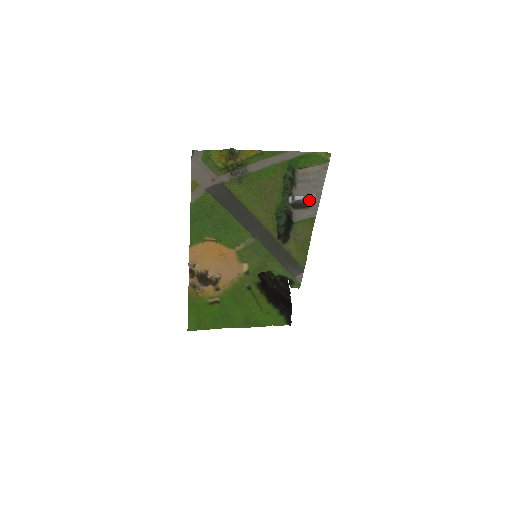
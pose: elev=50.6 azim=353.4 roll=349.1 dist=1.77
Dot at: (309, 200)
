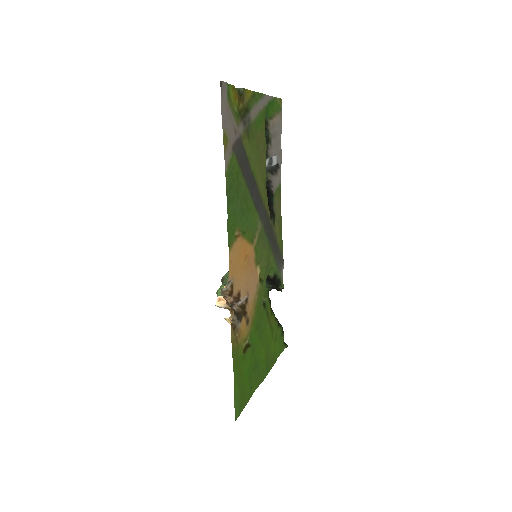
Dot at: (273, 165)
